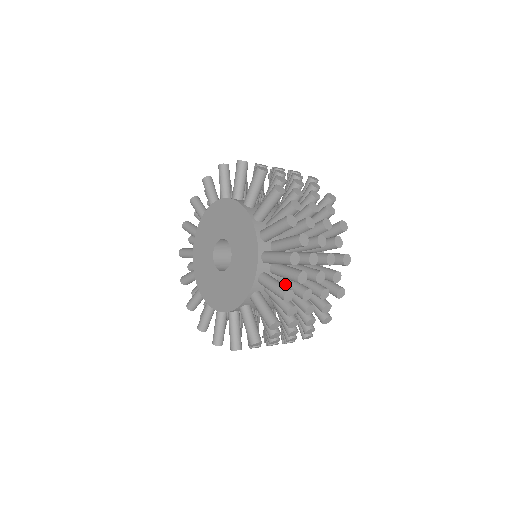
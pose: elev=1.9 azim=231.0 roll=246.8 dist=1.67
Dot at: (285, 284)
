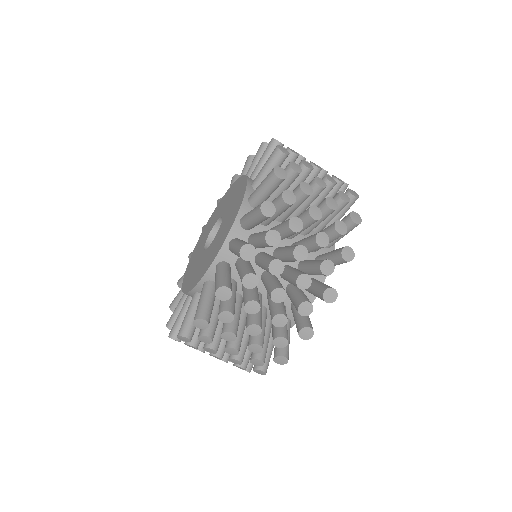
Dot at: occluded
